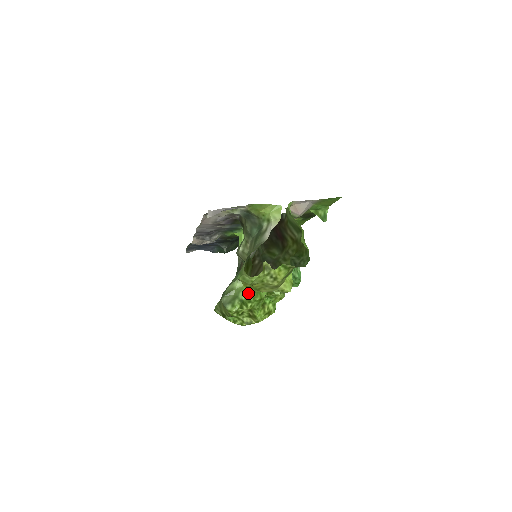
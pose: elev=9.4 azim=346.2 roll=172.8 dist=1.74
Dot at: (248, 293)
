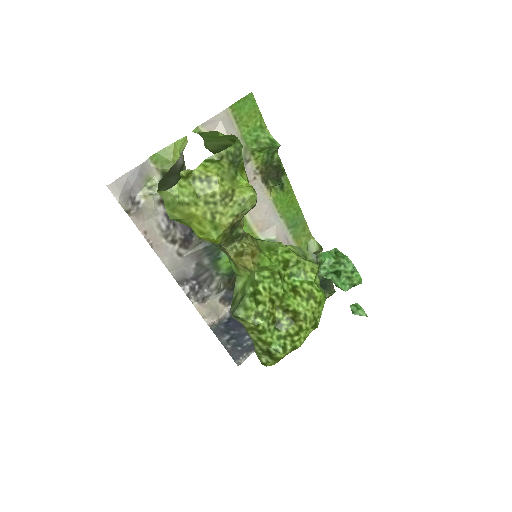
Dot at: (251, 278)
